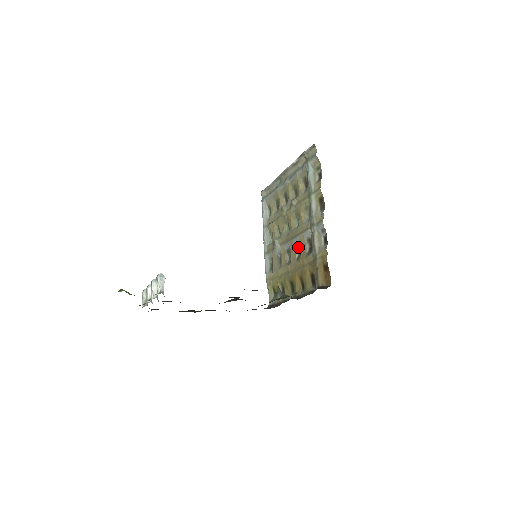
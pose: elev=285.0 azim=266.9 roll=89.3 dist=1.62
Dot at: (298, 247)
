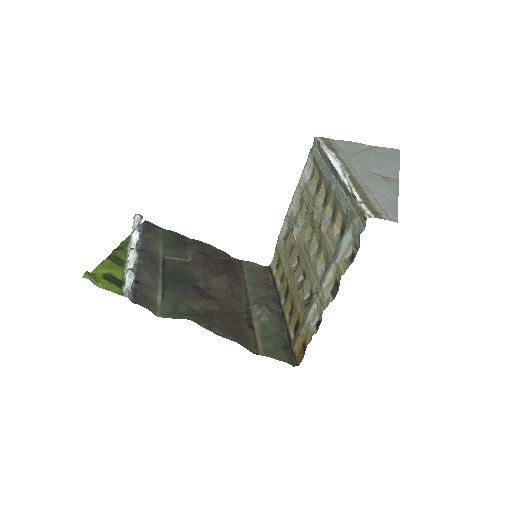
Dot at: (304, 276)
